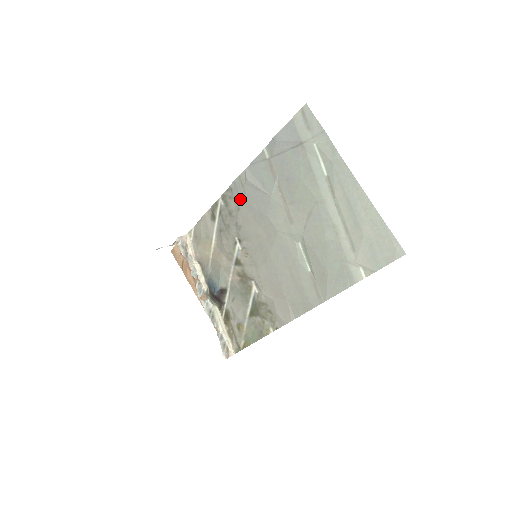
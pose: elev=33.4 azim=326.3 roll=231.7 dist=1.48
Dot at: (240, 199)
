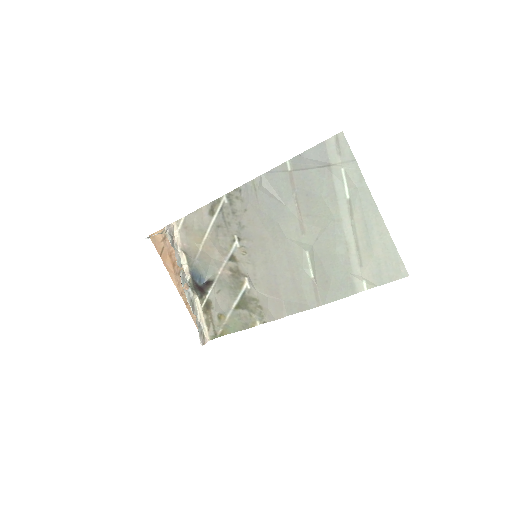
Dot at: (249, 201)
